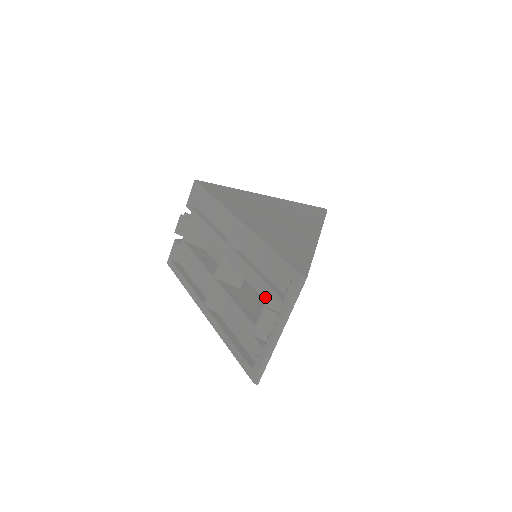
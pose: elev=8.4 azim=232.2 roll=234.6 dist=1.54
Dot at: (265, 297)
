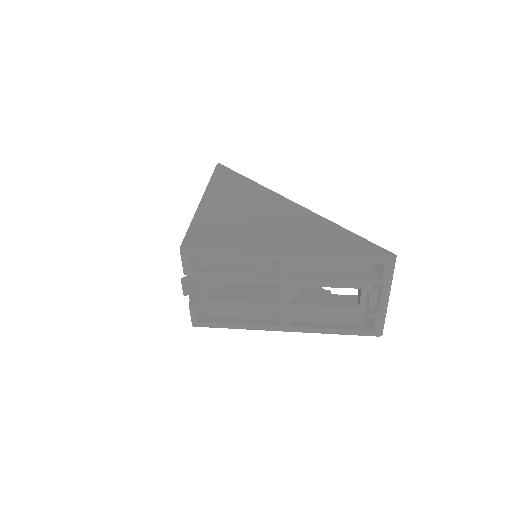
Dot at: (360, 287)
